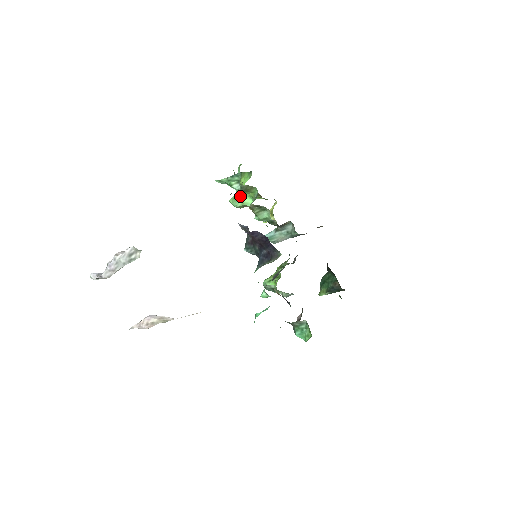
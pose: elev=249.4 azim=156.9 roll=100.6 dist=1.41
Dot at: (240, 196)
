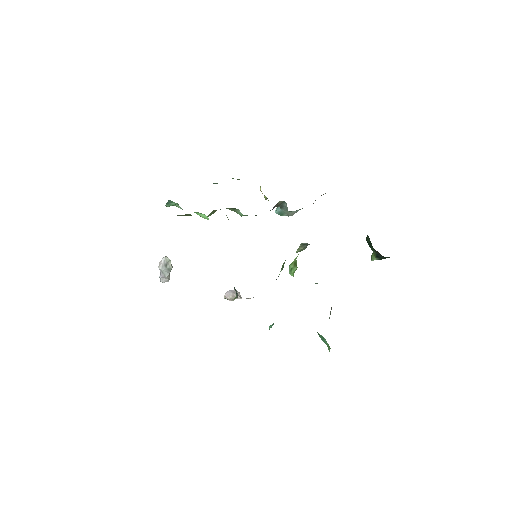
Dot at: (195, 212)
